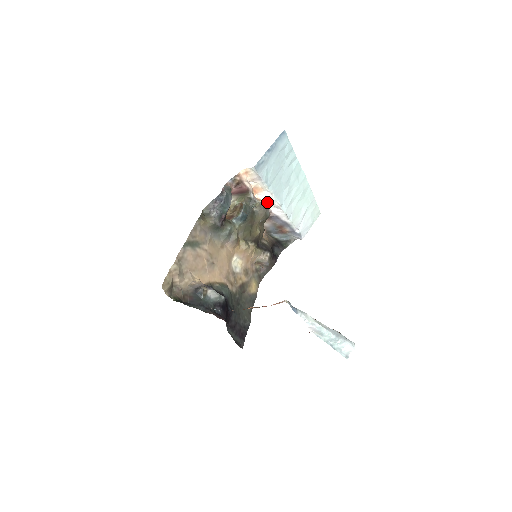
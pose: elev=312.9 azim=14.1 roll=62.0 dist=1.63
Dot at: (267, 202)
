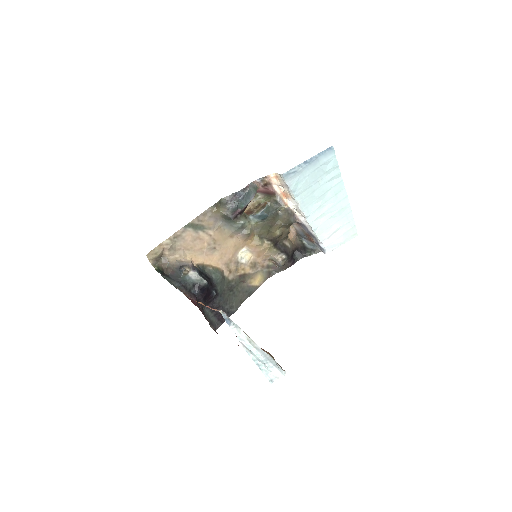
Dot at: (295, 209)
